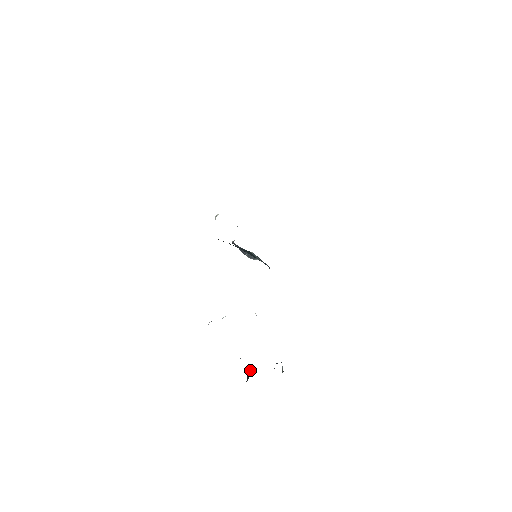
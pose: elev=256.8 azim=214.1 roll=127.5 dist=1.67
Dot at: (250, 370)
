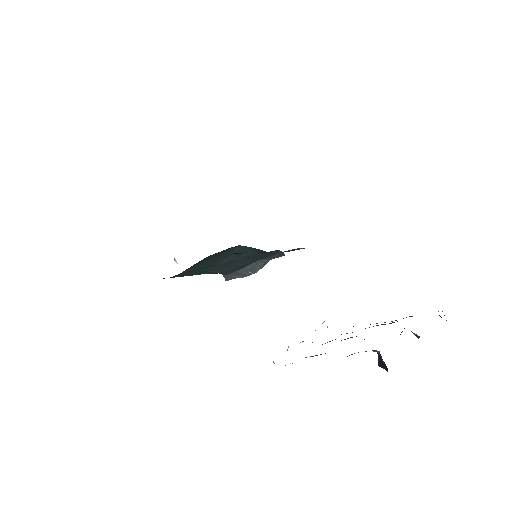
Dot at: occluded
